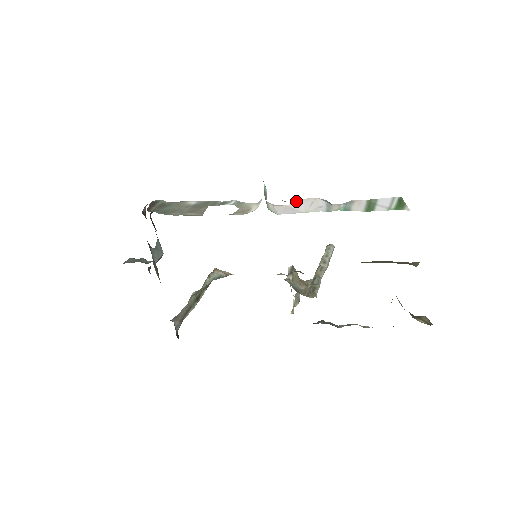
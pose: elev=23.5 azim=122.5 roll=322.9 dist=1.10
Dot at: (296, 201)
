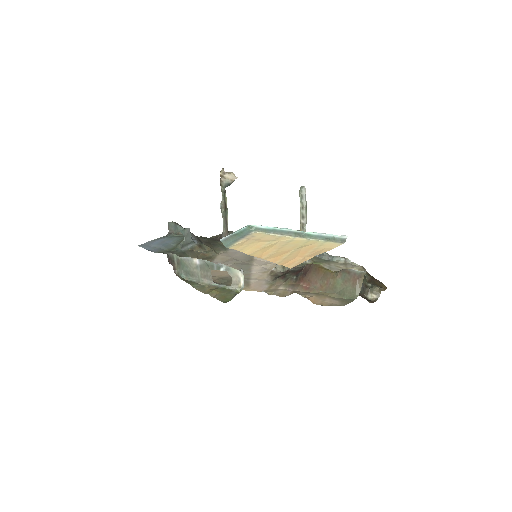
Dot at: occluded
